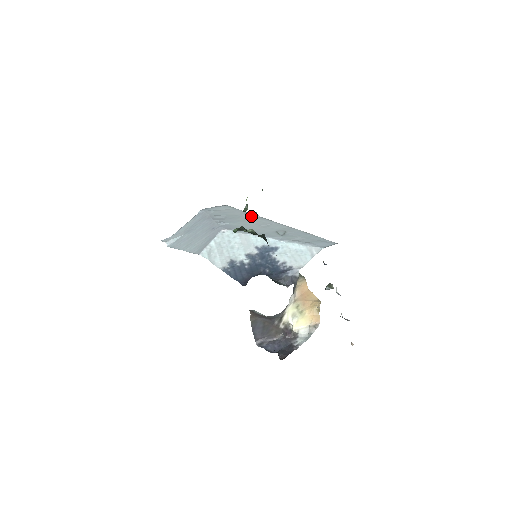
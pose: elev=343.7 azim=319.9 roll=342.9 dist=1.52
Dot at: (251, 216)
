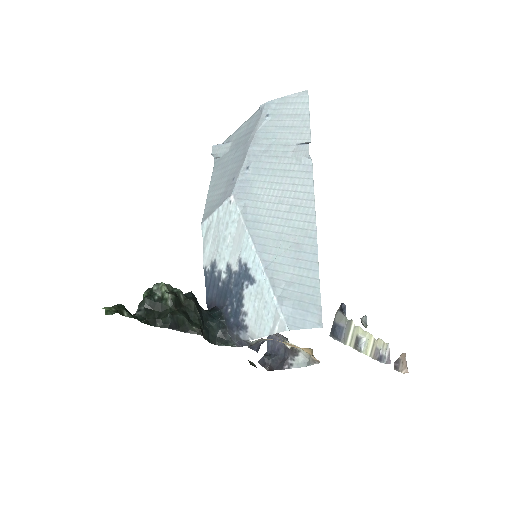
Dot at: (299, 159)
